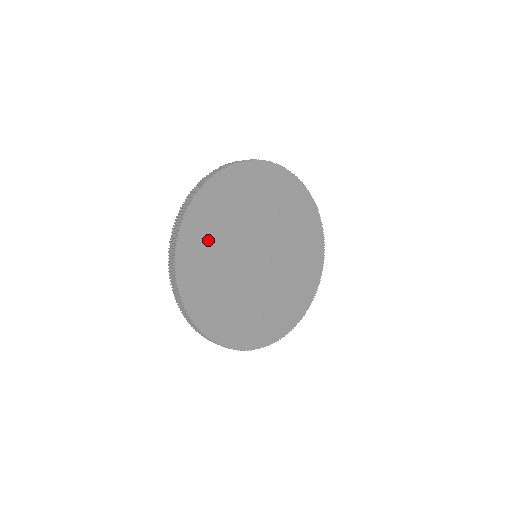
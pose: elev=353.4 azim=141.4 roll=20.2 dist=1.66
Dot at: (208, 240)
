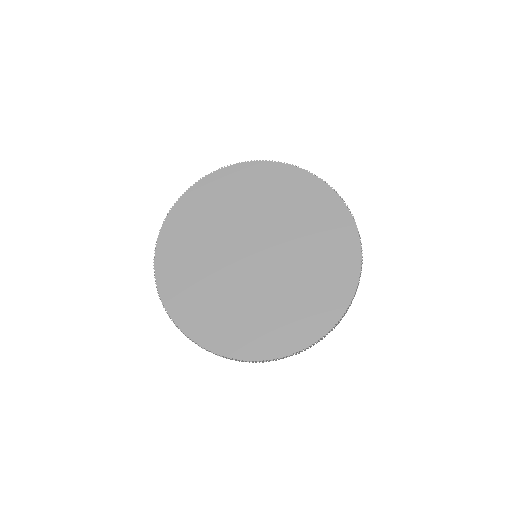
Dot at: (196, 225)
